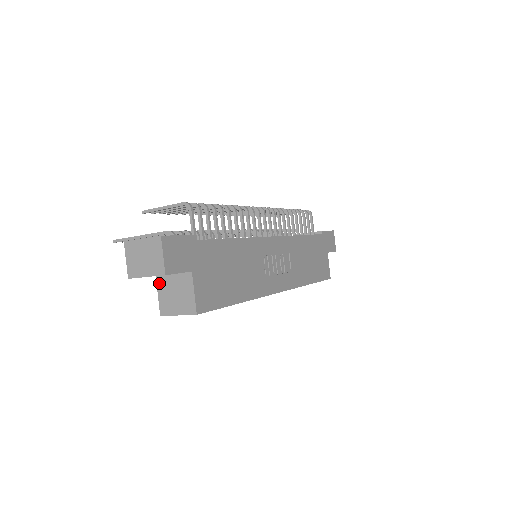
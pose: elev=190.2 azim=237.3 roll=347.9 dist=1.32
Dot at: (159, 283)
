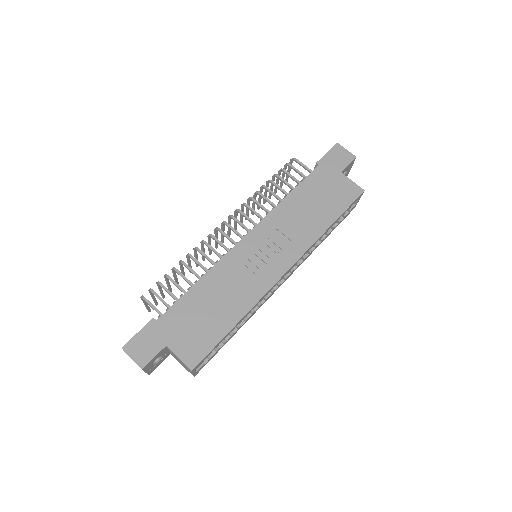
Dot at: (175, 358)
